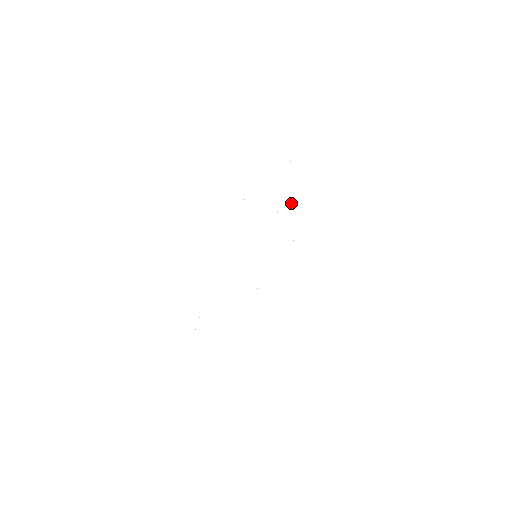
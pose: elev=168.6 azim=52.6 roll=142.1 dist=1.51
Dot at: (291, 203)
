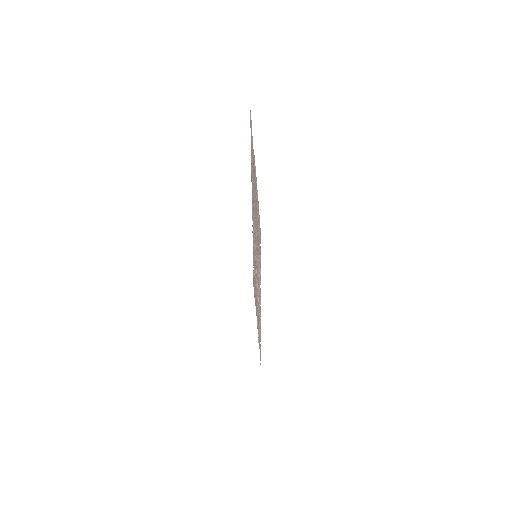
Dot at: occluded
